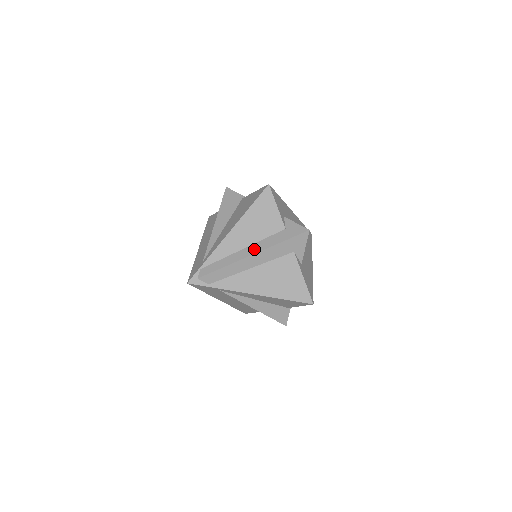
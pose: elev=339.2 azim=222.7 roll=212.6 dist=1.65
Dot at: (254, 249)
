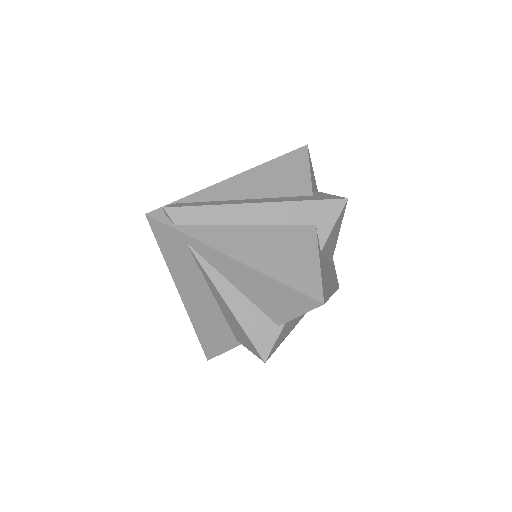
Dot at: (260, 200)
